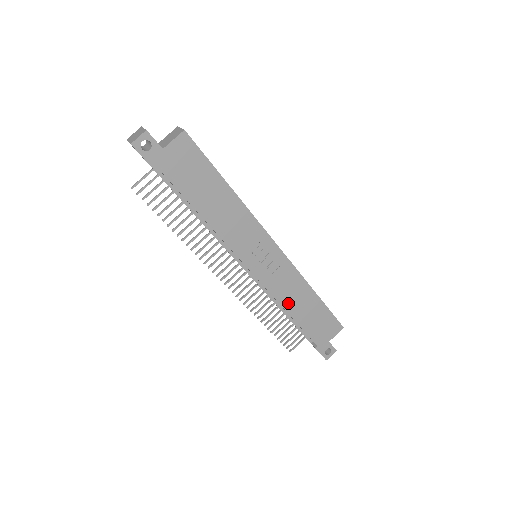
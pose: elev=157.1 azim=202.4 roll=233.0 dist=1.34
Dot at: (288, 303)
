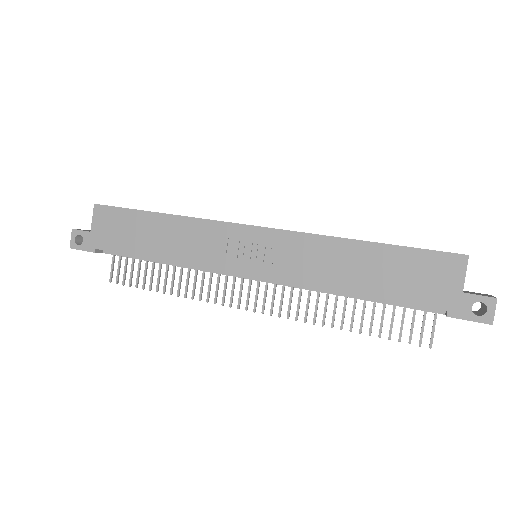
Dot at: (332, 280)
